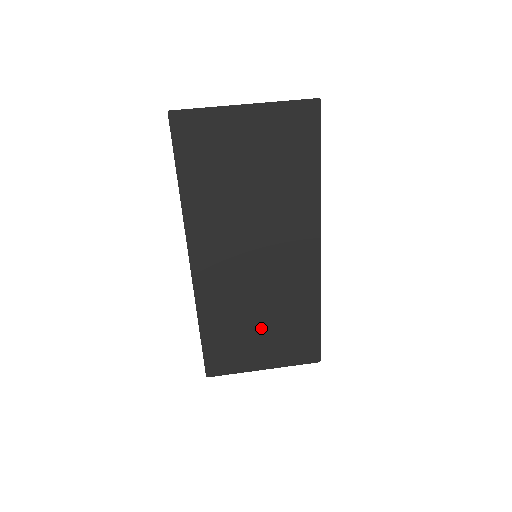
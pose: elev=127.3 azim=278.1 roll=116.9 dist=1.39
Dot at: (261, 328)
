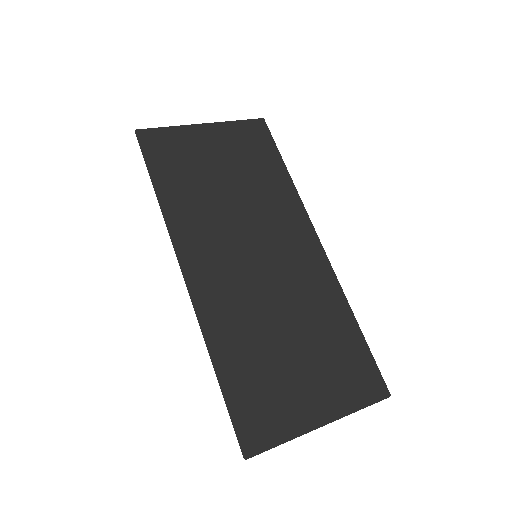
Dot at: (294, 353)
